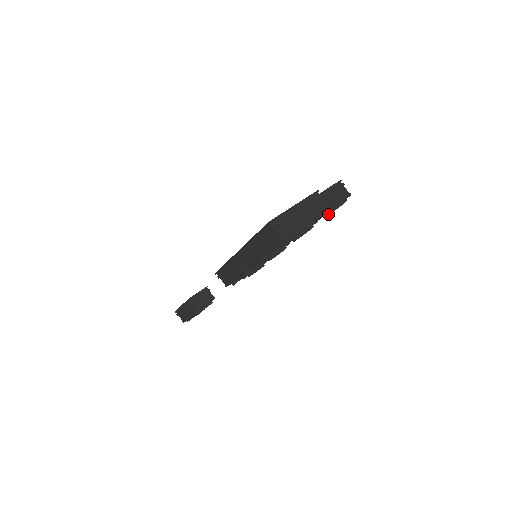
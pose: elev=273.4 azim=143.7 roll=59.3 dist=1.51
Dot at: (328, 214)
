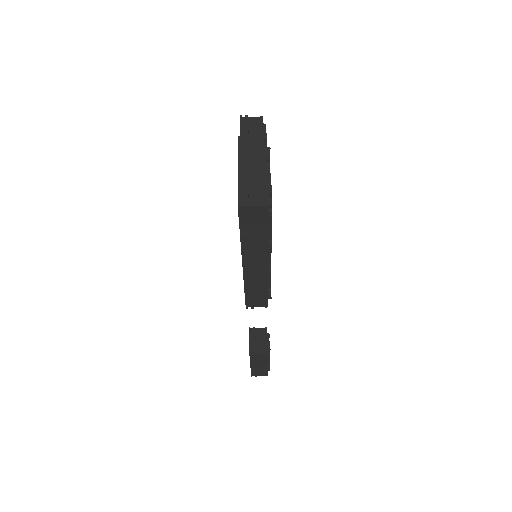
Dot at: occluded
